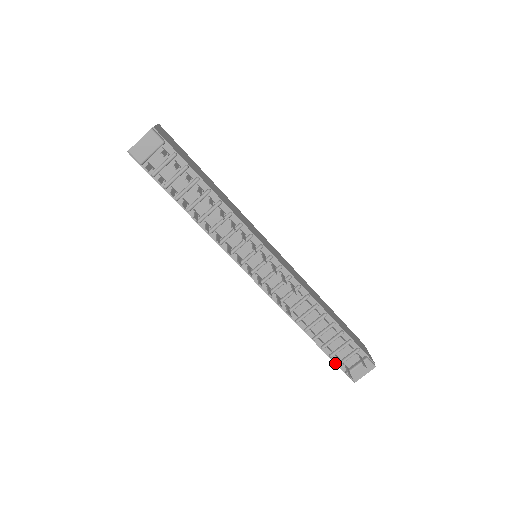
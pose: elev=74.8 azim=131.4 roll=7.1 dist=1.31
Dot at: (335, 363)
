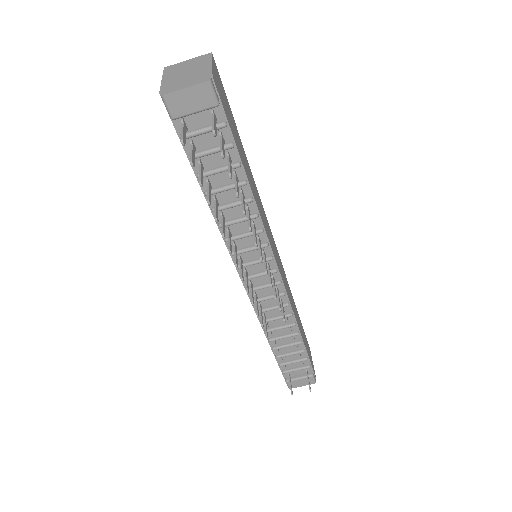
Dot at: occluded
